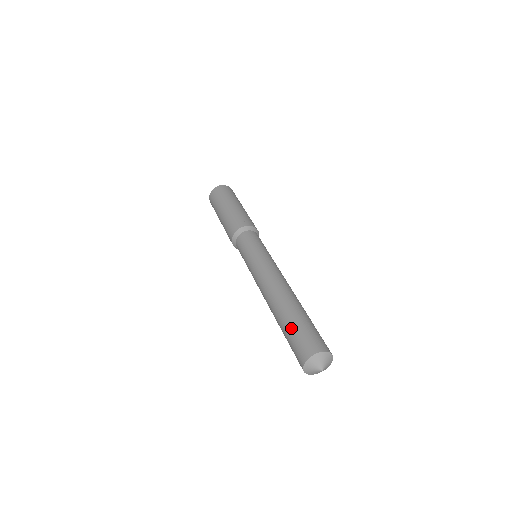
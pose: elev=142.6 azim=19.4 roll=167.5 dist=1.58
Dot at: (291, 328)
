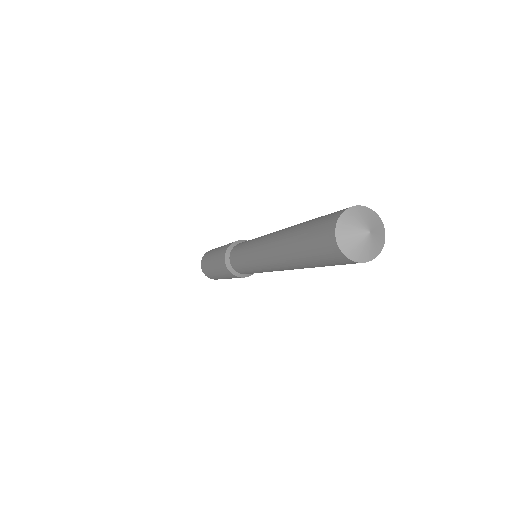
Dot at: occluded
